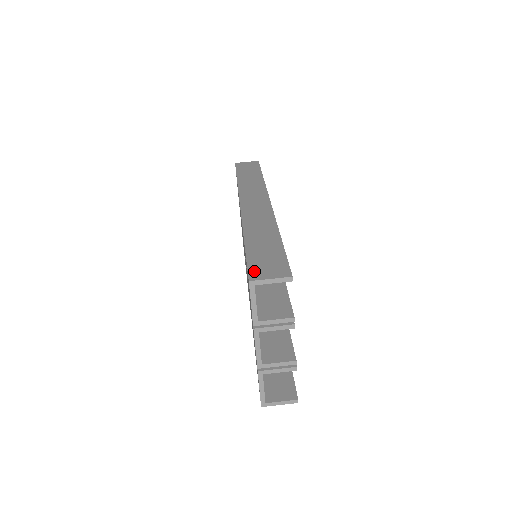
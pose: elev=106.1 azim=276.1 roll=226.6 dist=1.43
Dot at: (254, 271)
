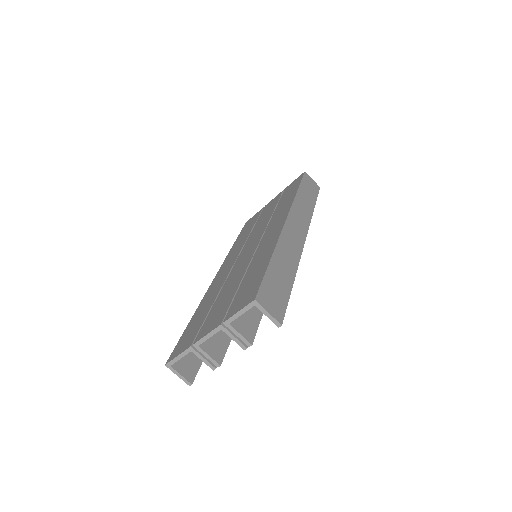
Dot at: (263, 294)
